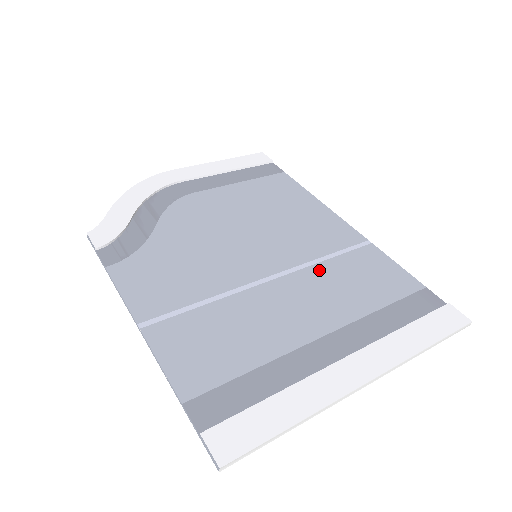
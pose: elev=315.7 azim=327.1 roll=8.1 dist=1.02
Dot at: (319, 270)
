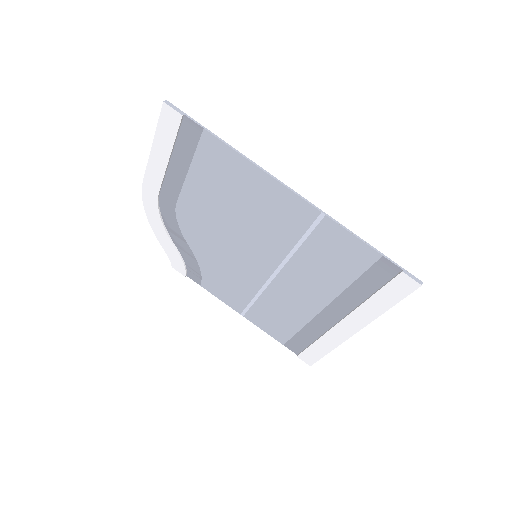
Dot at: (299, 260)
